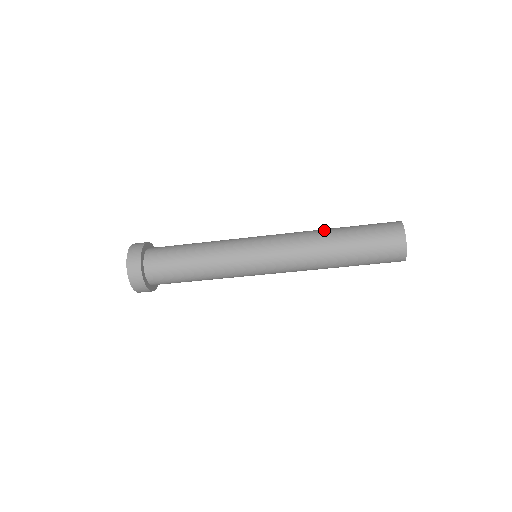
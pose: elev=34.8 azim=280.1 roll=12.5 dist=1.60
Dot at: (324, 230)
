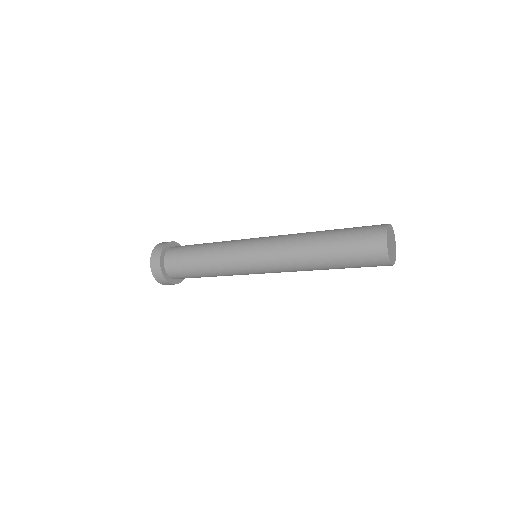
Dot at: (316, 231)
